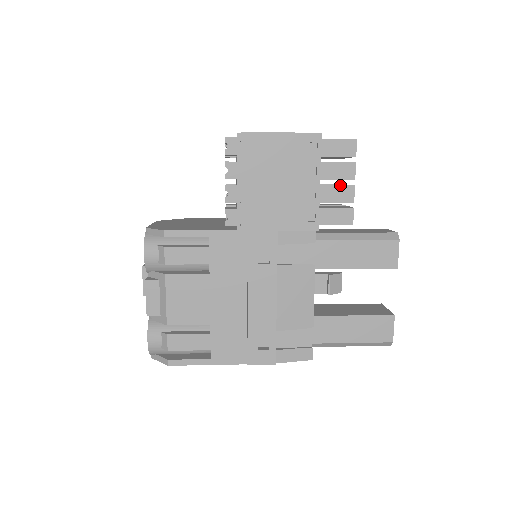
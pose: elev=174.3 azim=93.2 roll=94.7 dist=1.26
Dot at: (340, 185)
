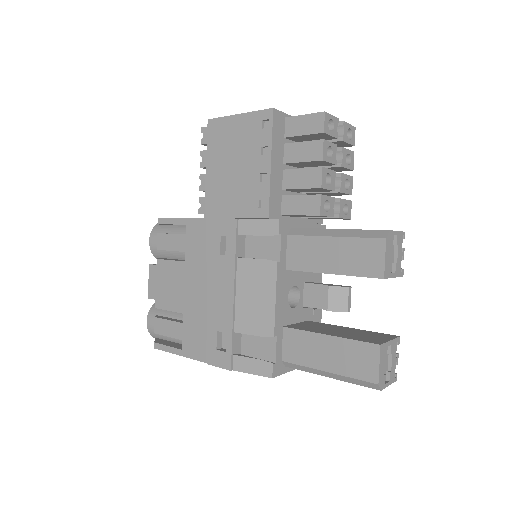
Dot at: (306, 168)
